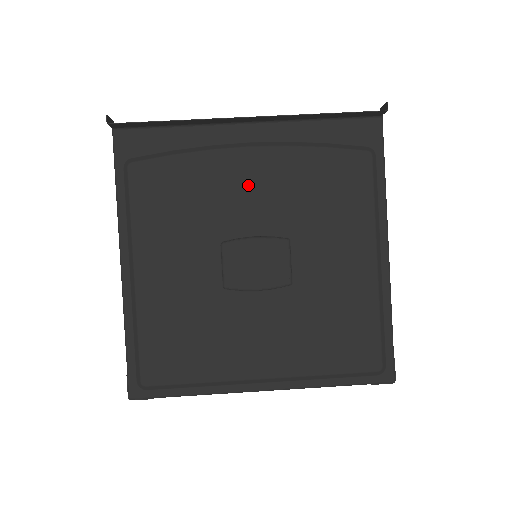
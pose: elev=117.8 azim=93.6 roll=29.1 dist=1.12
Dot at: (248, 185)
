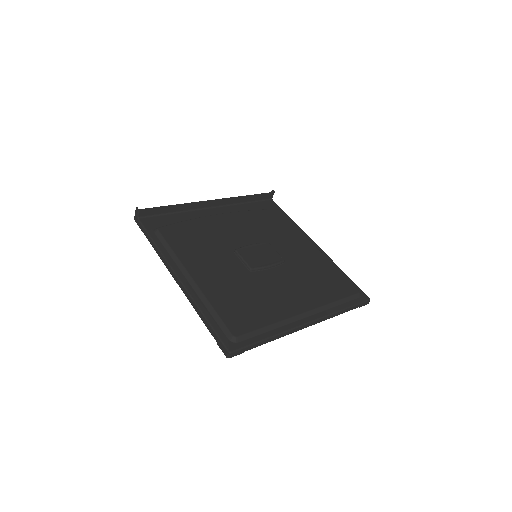
Dot at: (231, 227)
